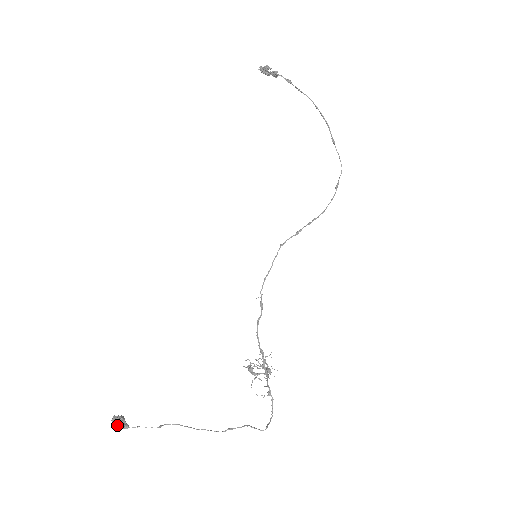
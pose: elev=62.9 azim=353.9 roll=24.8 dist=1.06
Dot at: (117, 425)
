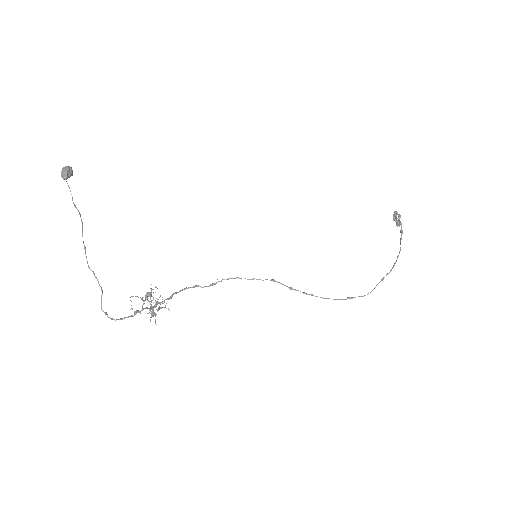
Dot at: (65, 169)
